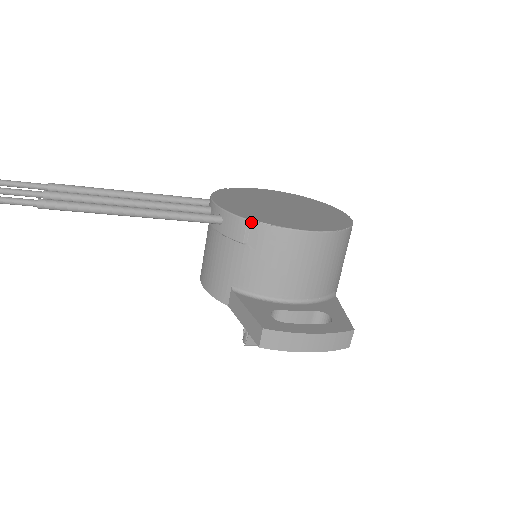
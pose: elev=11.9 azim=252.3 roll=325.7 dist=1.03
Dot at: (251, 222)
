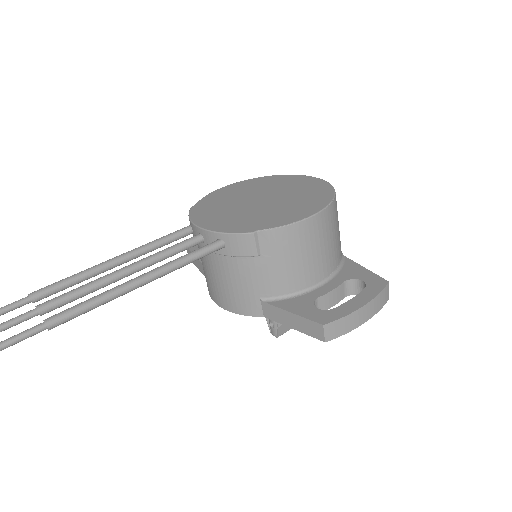
Dot at: (257, 233)
